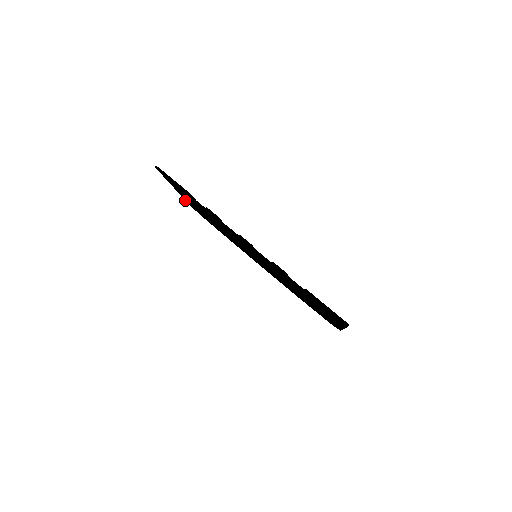
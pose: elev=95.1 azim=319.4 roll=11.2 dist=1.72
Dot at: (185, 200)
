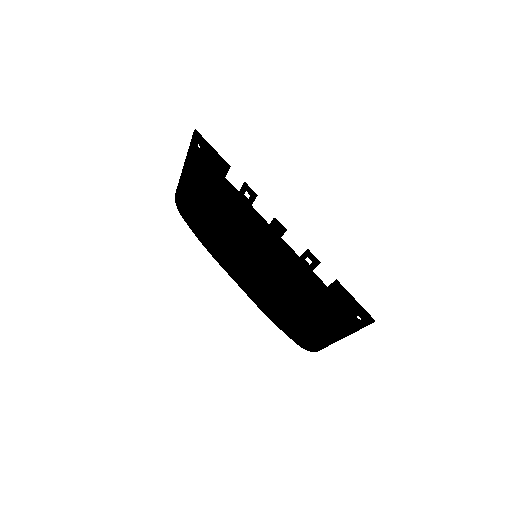
Dot at: (176, 189)
